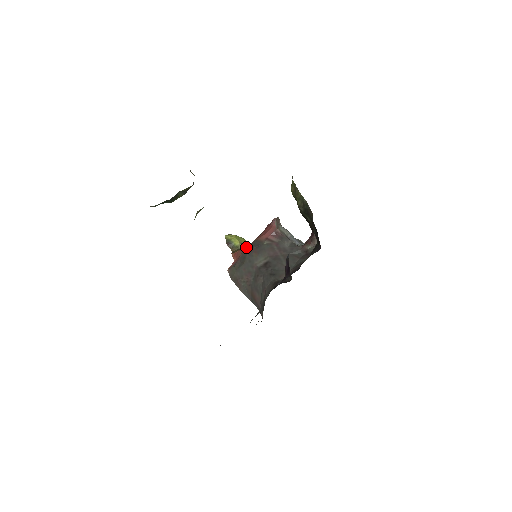
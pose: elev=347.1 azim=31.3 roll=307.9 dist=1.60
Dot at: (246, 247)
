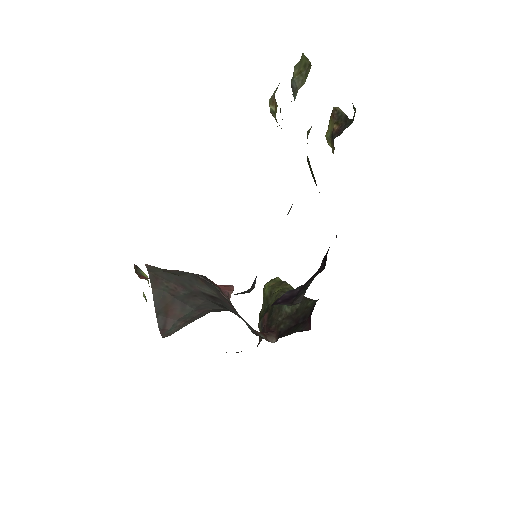
Dot at: occluded
